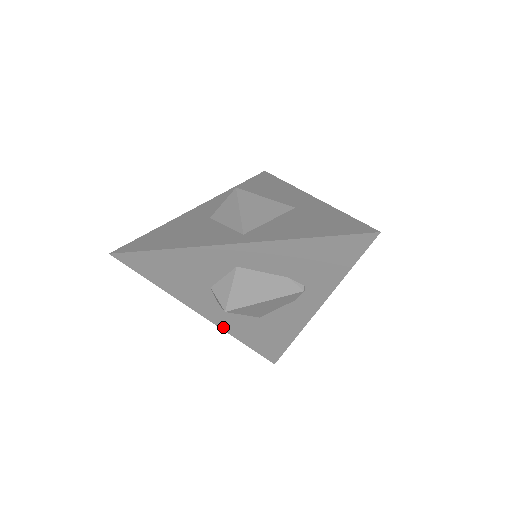
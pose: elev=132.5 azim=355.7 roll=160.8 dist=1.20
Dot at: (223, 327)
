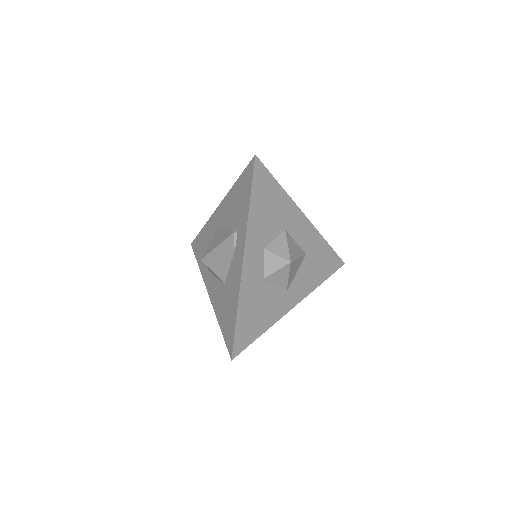
Dot at: (214, 305)
